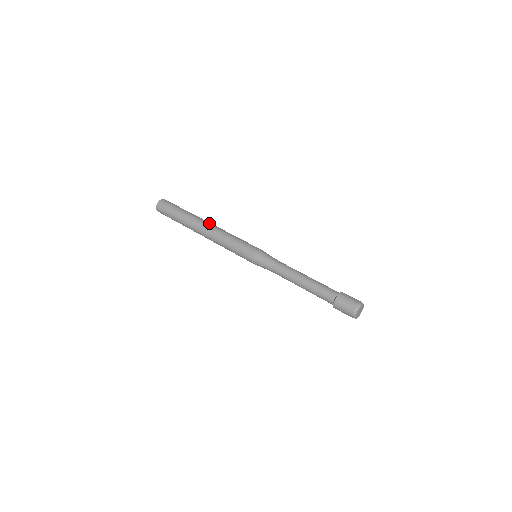
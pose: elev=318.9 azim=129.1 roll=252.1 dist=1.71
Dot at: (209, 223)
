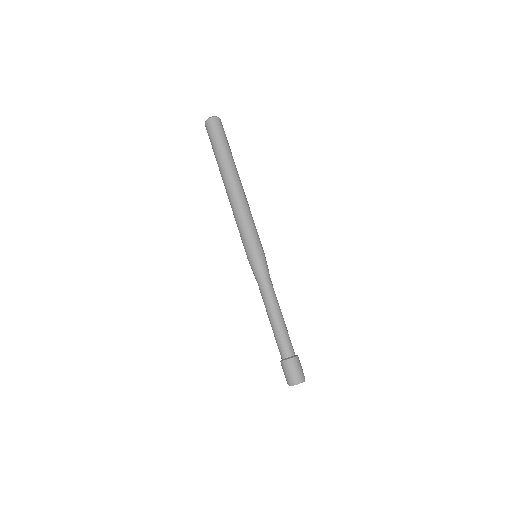
Dot at: (229, 189)
